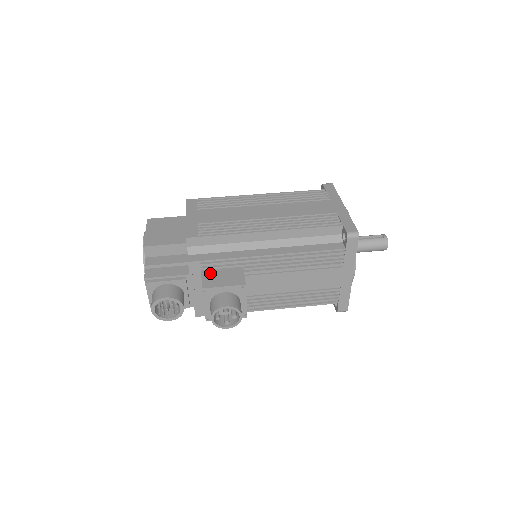
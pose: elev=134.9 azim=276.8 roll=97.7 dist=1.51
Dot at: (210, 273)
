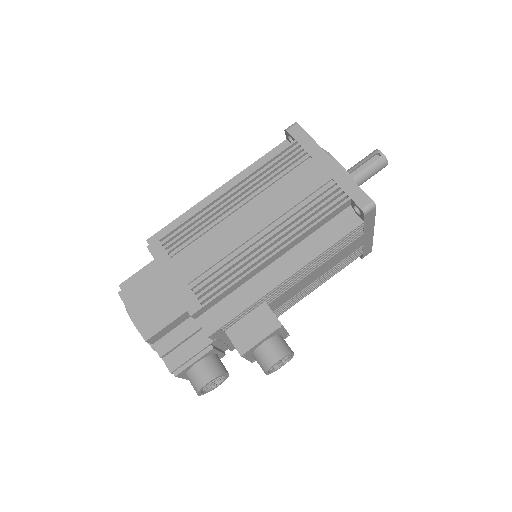
Dot at: (235, 329)
